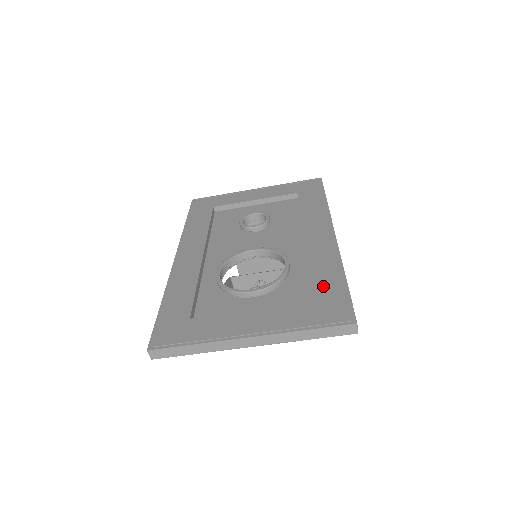
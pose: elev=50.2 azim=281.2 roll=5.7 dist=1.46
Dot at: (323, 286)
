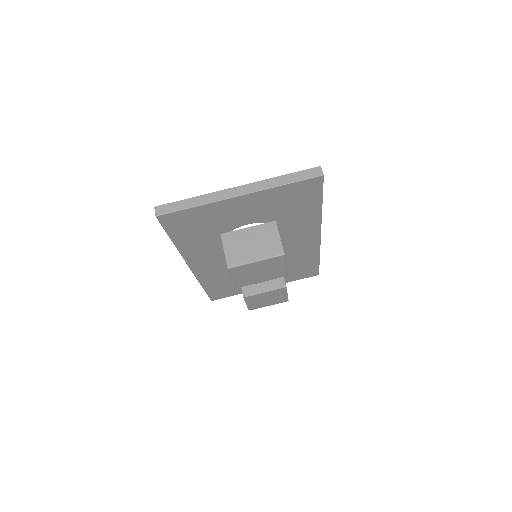
Dot at: occluded
